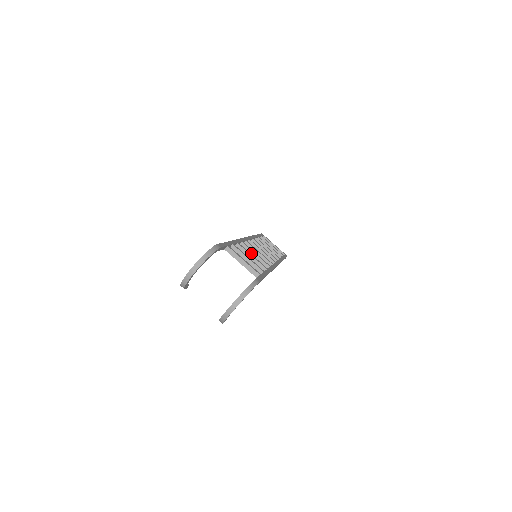
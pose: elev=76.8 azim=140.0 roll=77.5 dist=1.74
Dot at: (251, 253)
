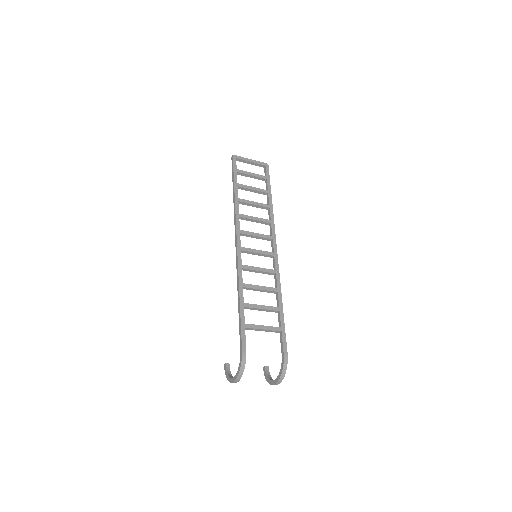
Dot at: (254, 271)
